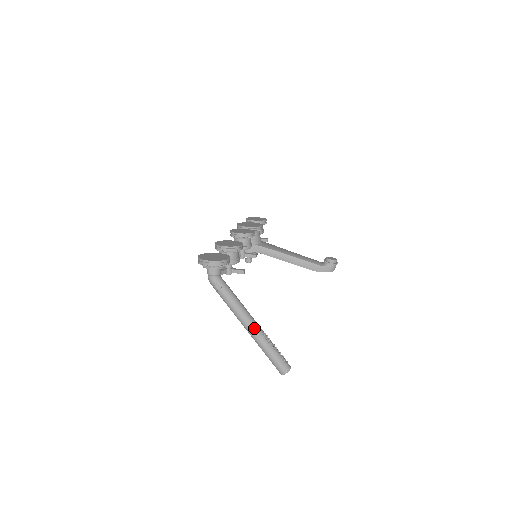
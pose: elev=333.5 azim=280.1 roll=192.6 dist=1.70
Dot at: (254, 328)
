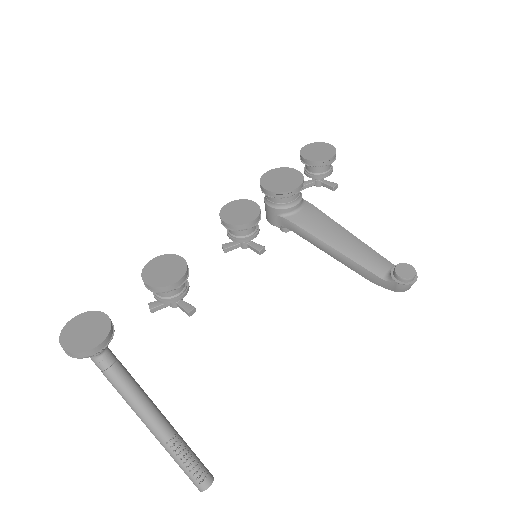
Dot at: (153, 431)
